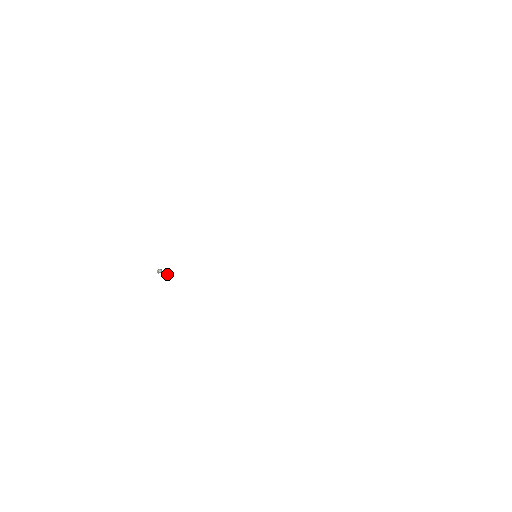
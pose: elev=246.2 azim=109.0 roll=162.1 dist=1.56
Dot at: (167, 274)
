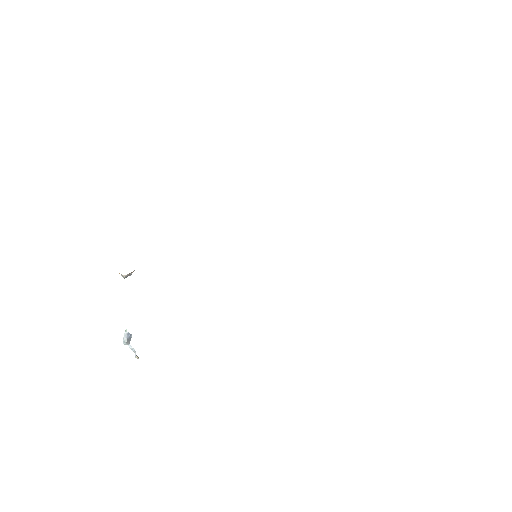
Dot at: (137, 356)
